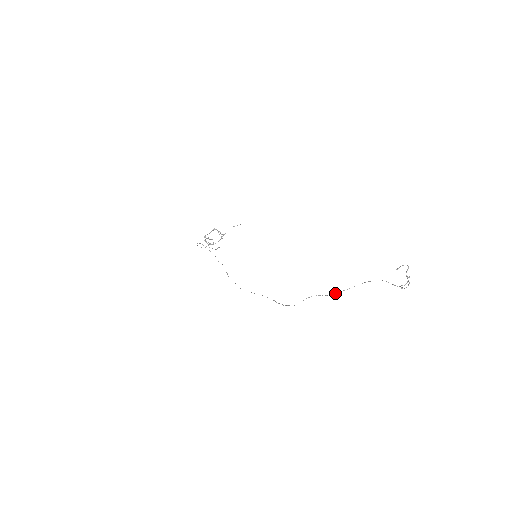
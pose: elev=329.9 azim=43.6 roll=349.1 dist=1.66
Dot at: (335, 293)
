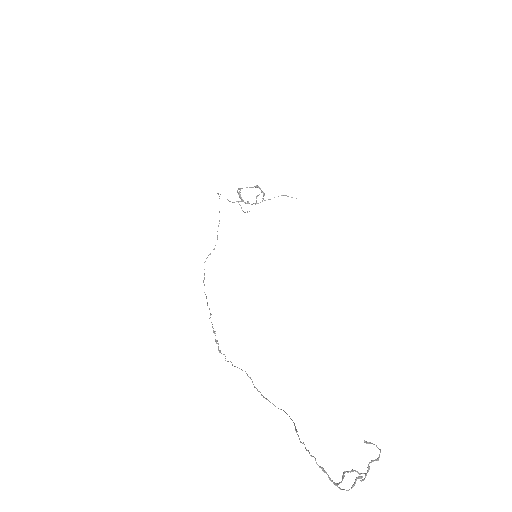
Dot at: occluded
